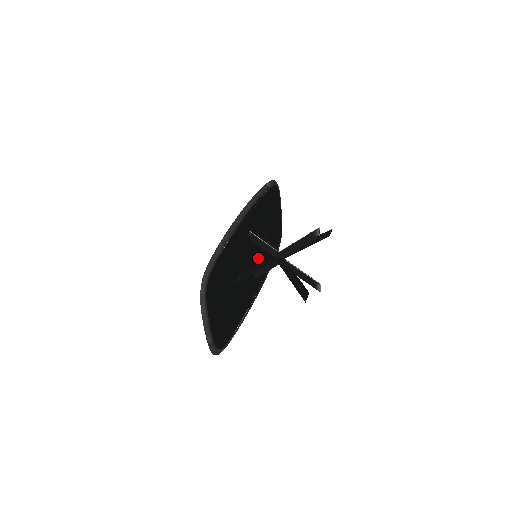
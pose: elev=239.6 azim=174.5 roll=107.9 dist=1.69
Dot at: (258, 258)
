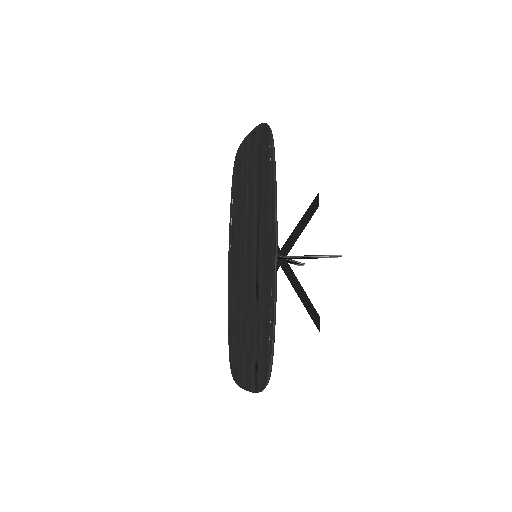
Dot at: occluded
